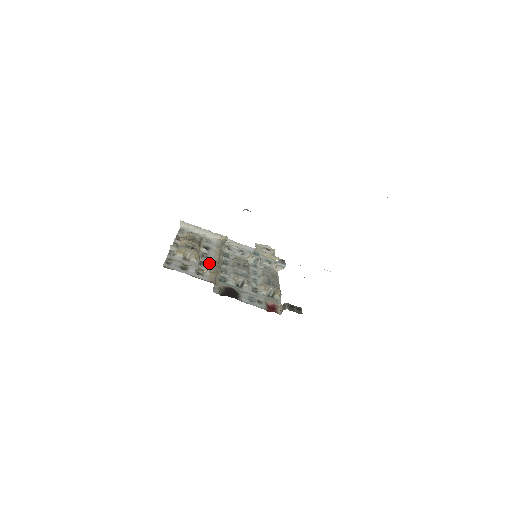
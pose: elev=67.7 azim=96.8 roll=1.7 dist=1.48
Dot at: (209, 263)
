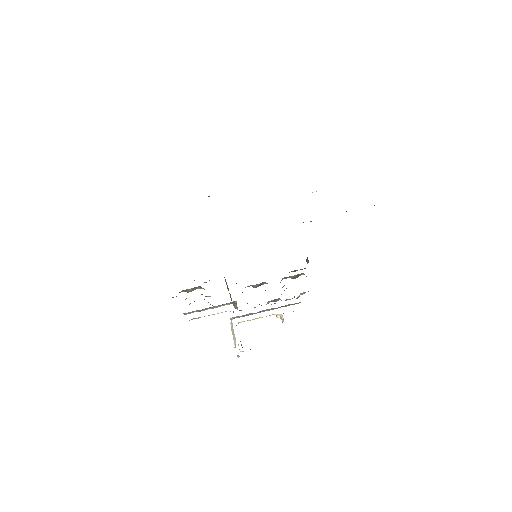
Dot at: occluded
